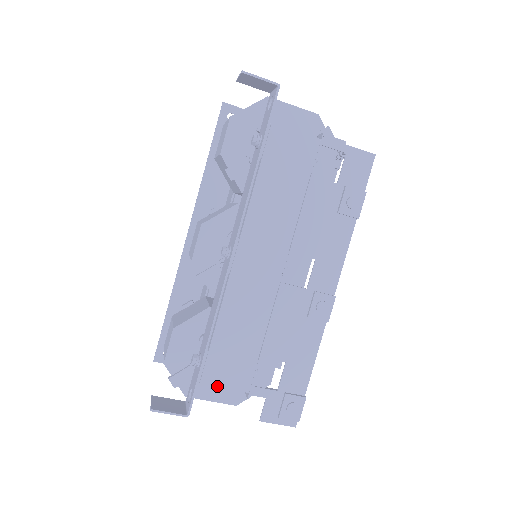
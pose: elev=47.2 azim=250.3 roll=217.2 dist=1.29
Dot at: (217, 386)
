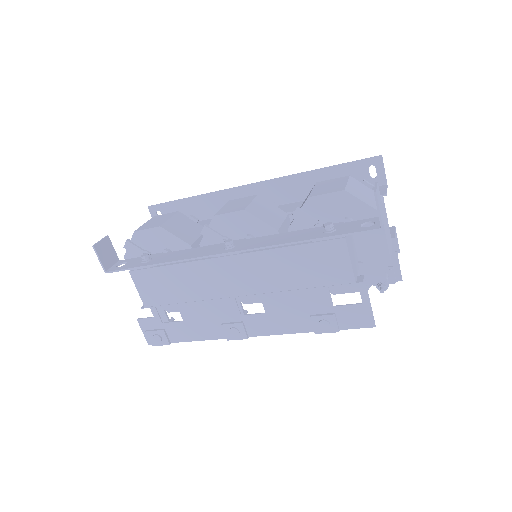
Dot at: (135, 284)
